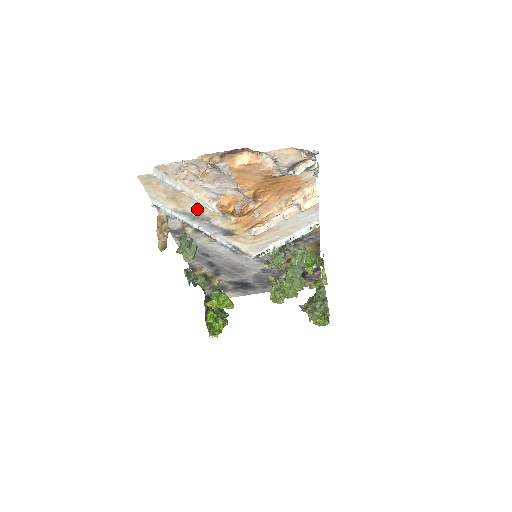
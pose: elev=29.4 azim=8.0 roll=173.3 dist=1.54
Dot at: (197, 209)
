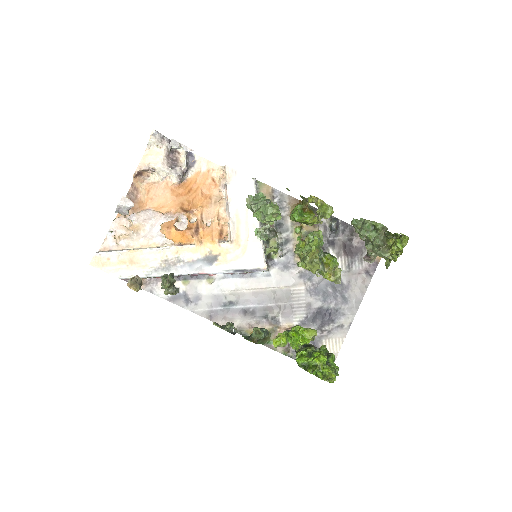
Dot at: (159, 257)
